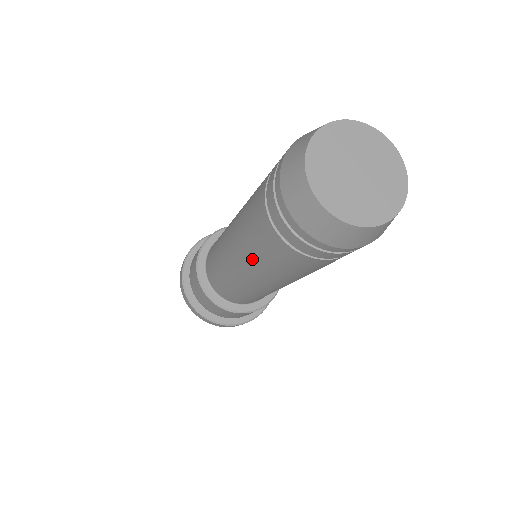
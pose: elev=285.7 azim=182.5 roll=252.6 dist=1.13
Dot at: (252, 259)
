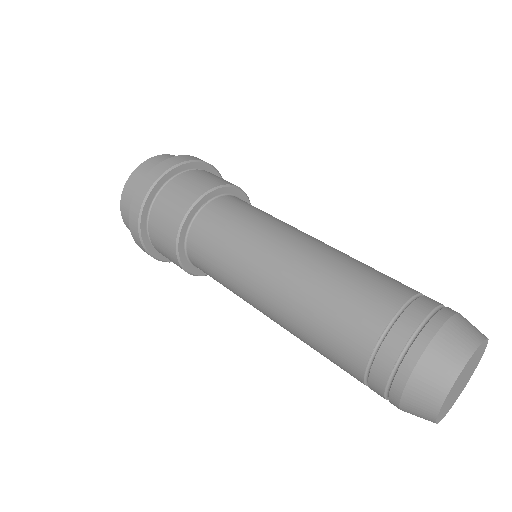
Dot at: (300, 339)
